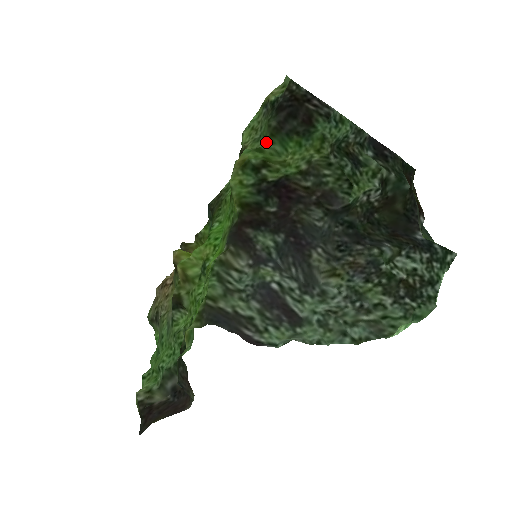
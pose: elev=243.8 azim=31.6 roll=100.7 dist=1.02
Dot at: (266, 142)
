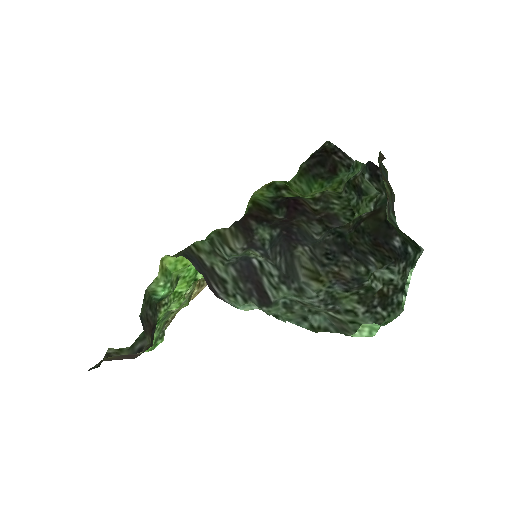
Dot at: (295, 179)
